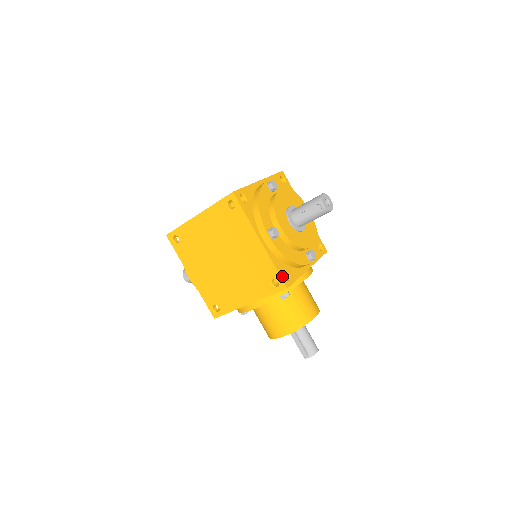
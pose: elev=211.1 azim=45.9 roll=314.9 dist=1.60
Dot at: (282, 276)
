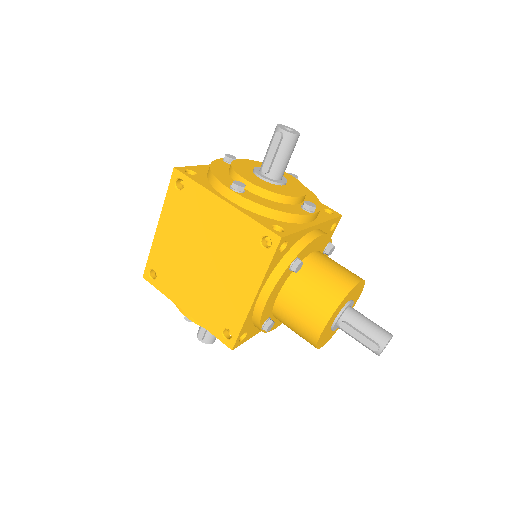
Dot at: (269, 228)
